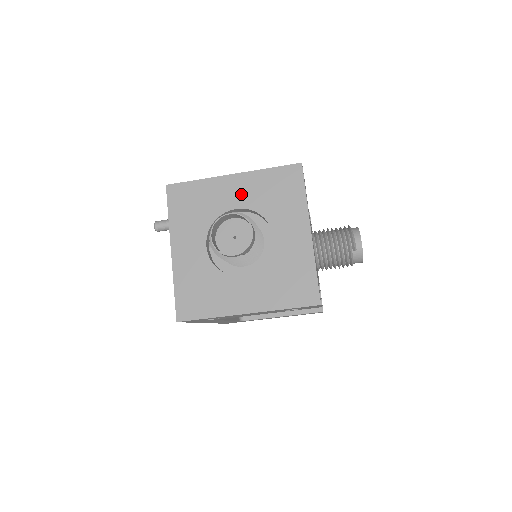
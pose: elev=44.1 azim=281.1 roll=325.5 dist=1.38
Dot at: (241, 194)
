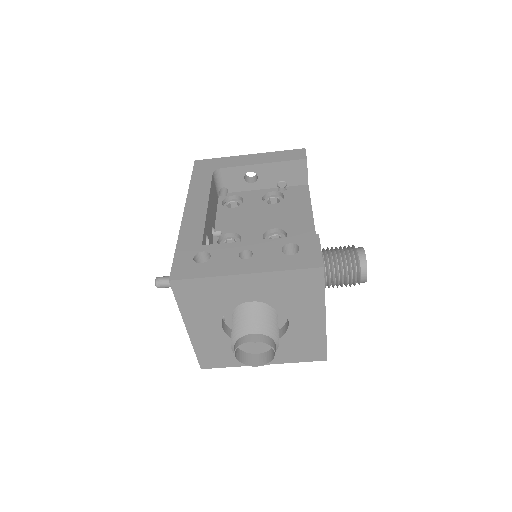
Dot at: (256, 291)
